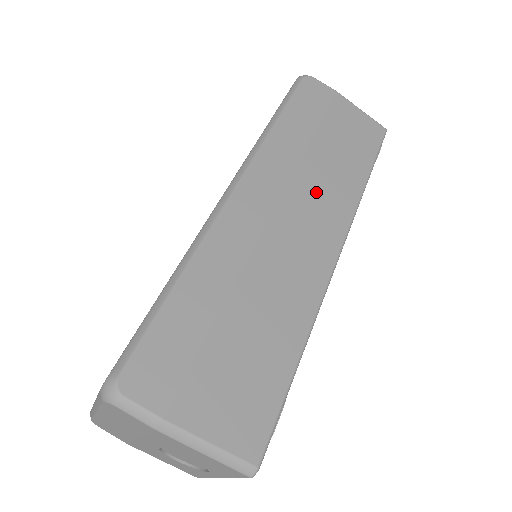
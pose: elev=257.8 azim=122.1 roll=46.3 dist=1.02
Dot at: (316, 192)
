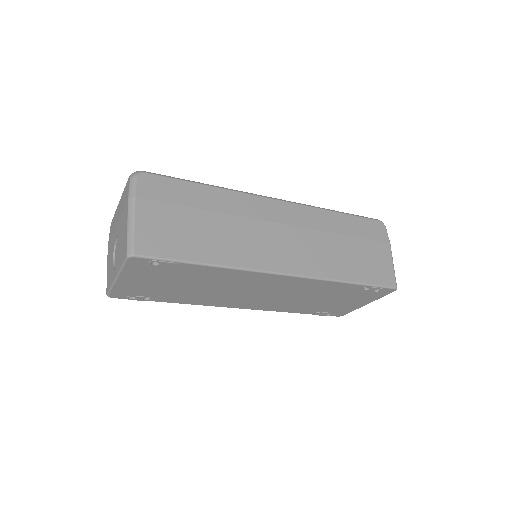
Dot at: (312, 247)
